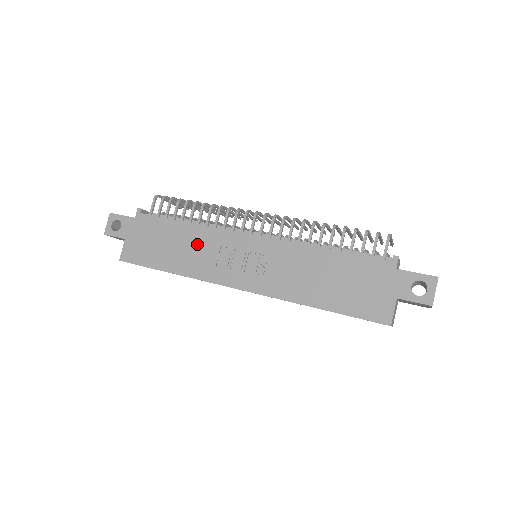
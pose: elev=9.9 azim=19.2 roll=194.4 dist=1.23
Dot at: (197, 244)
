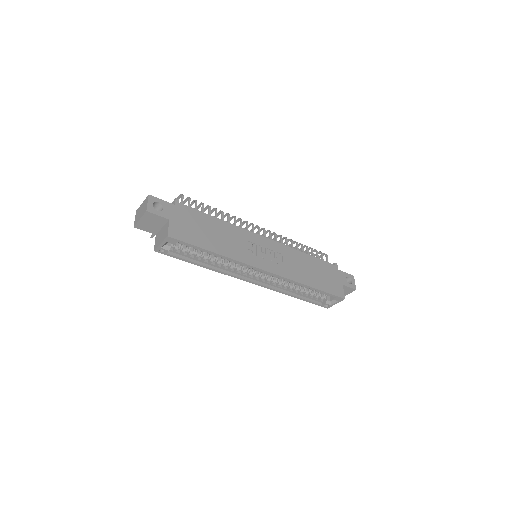
Dot at: (232, 236)
